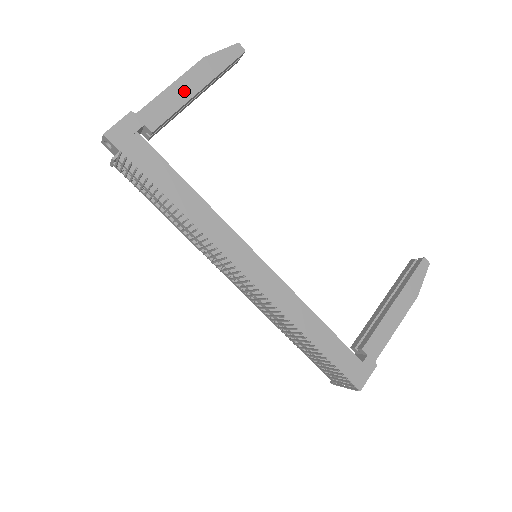
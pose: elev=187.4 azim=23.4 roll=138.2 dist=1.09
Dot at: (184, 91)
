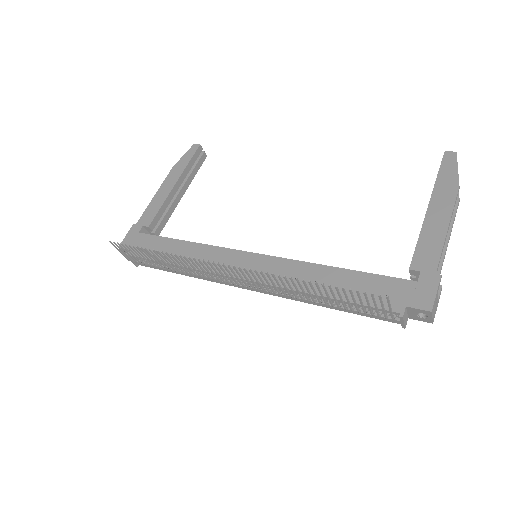
Dot at: (164, 192)
